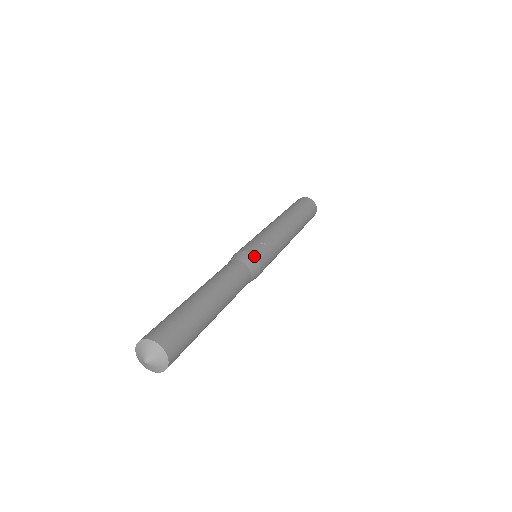
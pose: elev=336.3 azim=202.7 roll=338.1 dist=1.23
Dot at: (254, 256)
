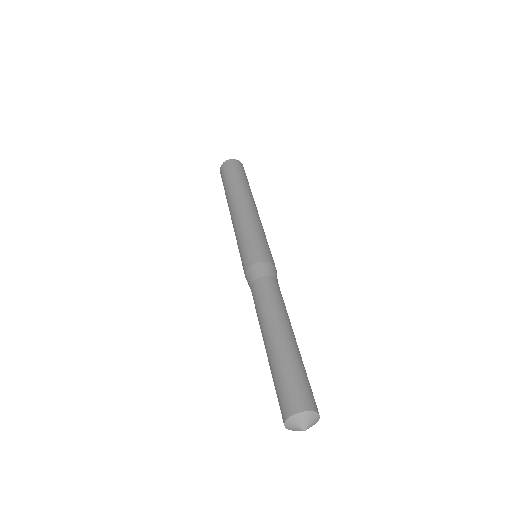
Dot at: (263, 262)
